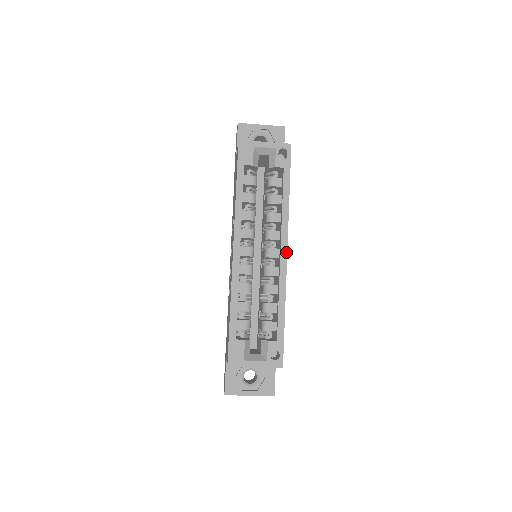
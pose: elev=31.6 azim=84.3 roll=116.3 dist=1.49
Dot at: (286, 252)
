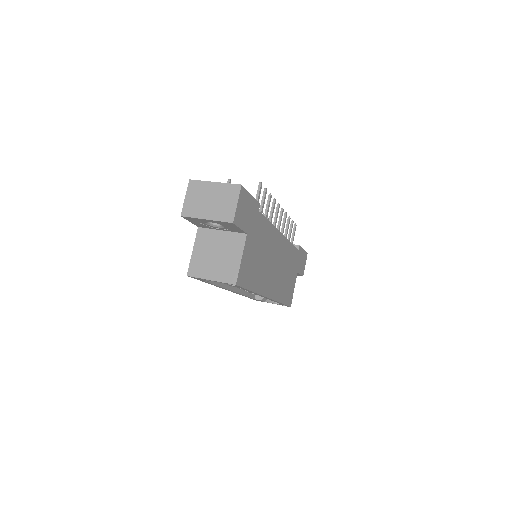
Dot at: occluded
